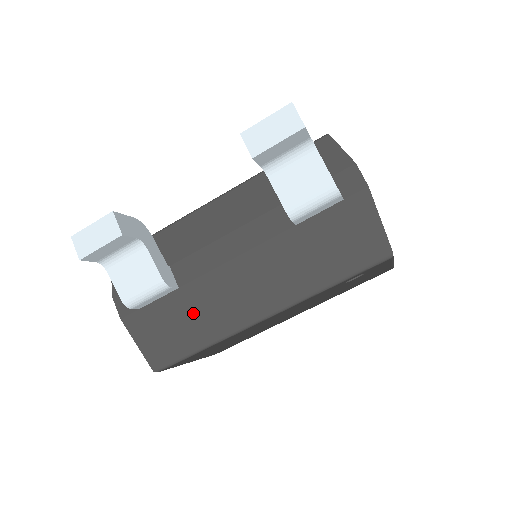
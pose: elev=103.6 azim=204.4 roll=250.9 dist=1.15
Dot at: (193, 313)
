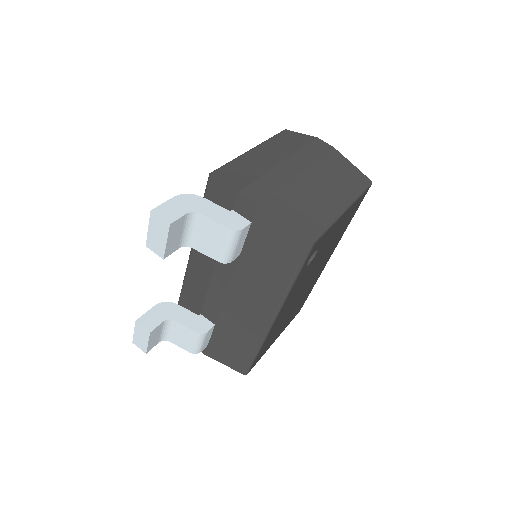
Dot at: (234, 335)
